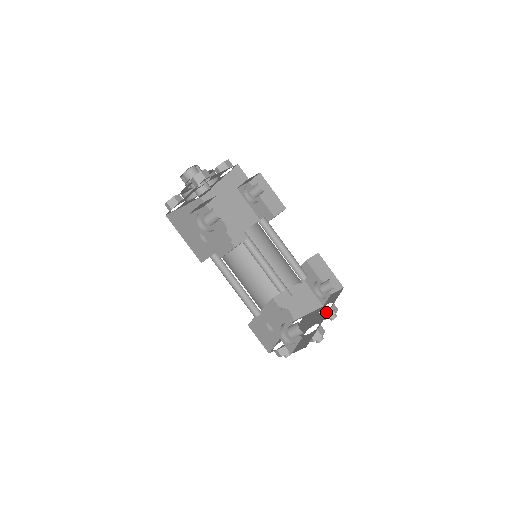
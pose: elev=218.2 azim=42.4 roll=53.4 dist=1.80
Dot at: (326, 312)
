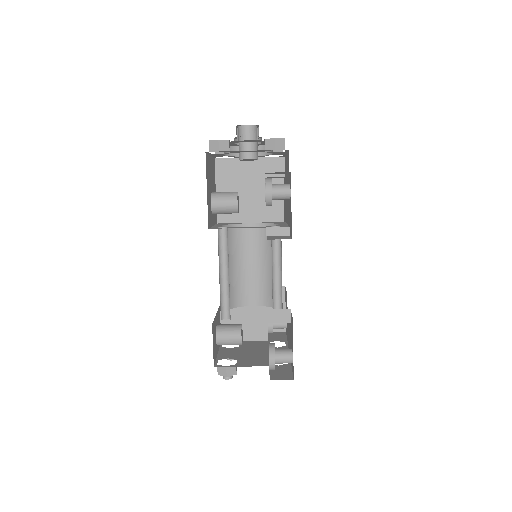
Dot at: occluded
